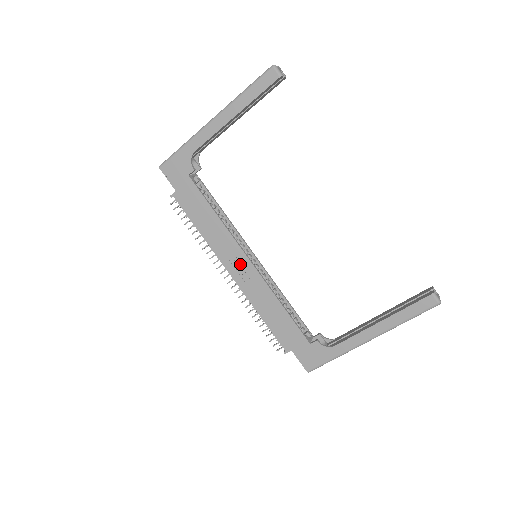
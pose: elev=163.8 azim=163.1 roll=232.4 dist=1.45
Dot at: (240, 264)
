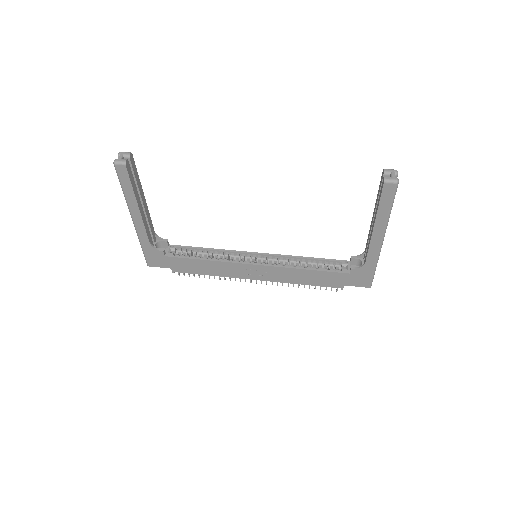
Dot at: (253, 271)
